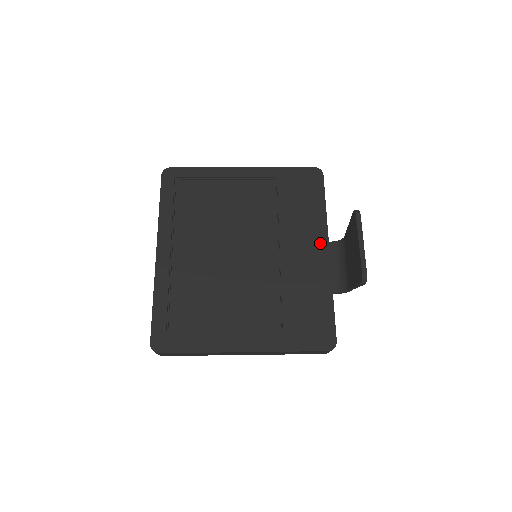
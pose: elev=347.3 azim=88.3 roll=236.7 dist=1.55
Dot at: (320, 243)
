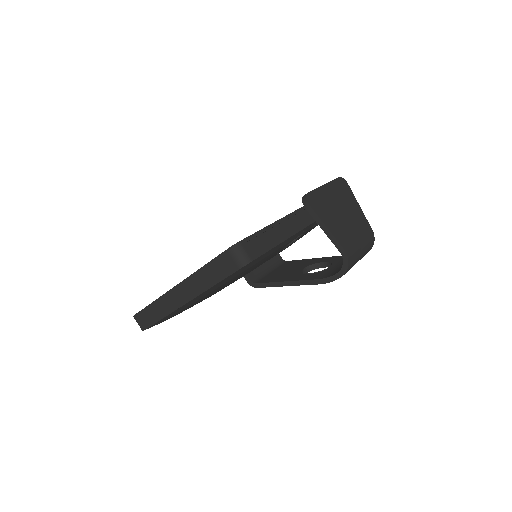
Dot at: occluded
